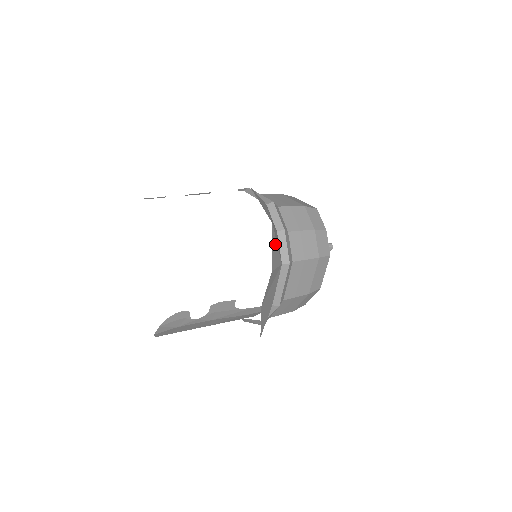
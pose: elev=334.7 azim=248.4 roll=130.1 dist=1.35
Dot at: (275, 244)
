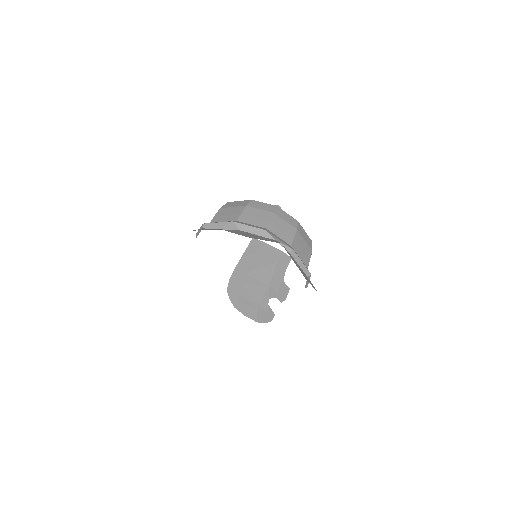
Dot at: occluded
